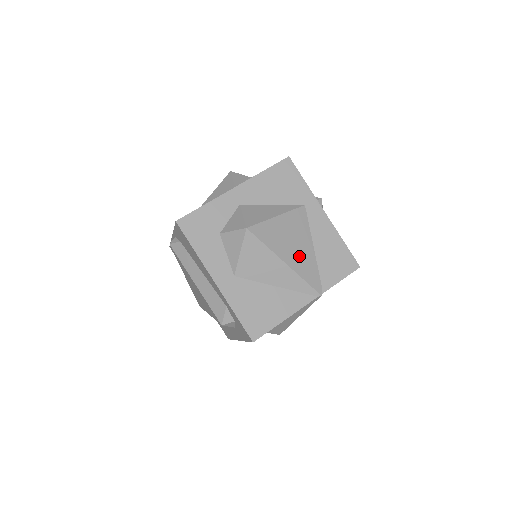
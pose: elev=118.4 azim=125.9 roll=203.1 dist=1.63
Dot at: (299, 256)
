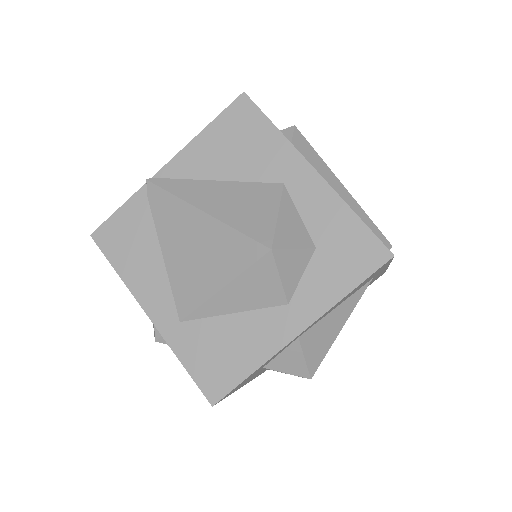
Dot at: occluded
